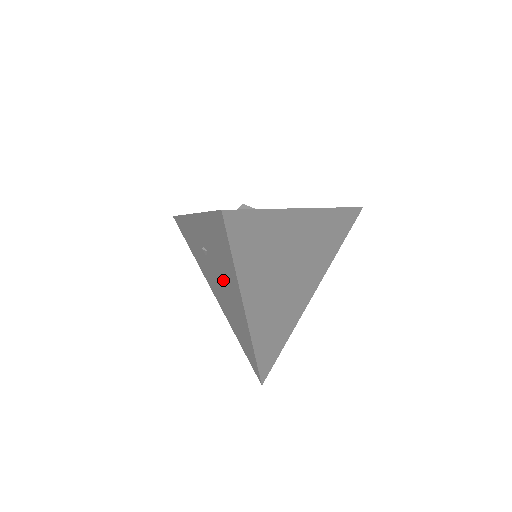
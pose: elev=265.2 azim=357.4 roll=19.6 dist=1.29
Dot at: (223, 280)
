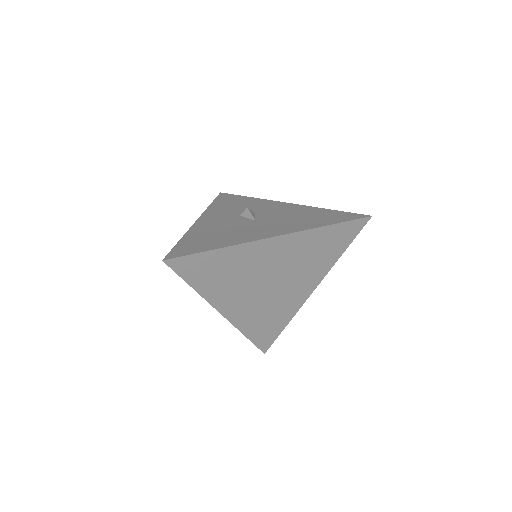
Dot at: occluded
